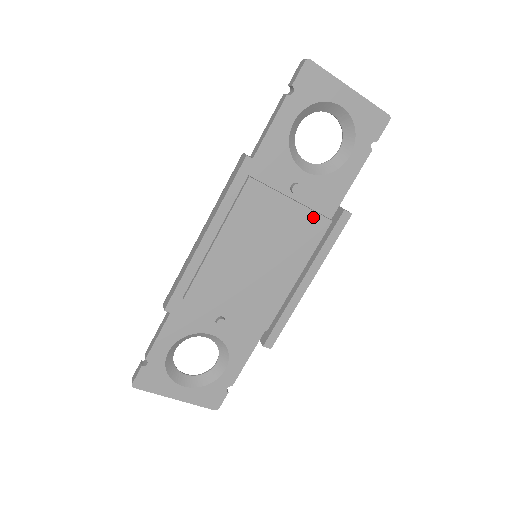
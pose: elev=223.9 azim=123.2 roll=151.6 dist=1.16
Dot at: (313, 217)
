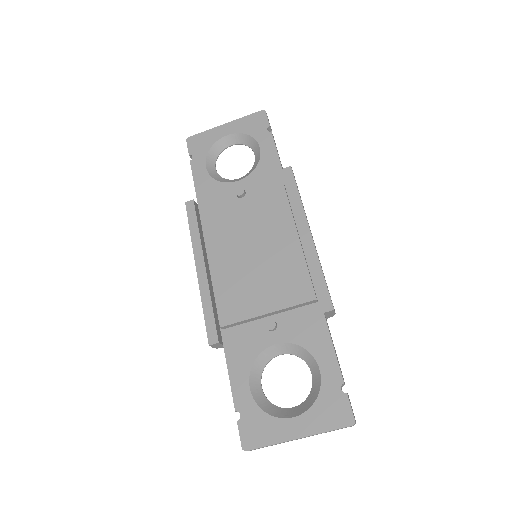
Dot at: (266, 194)
